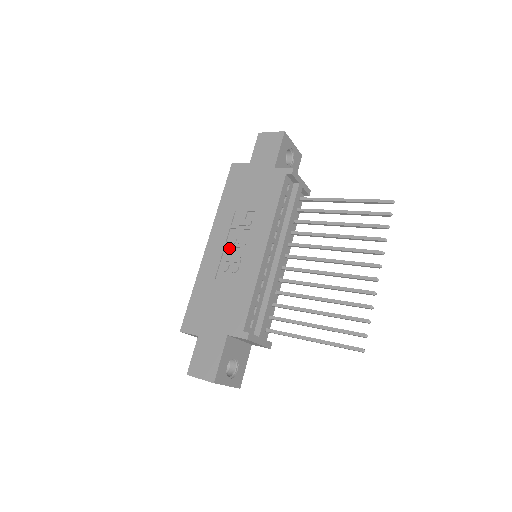
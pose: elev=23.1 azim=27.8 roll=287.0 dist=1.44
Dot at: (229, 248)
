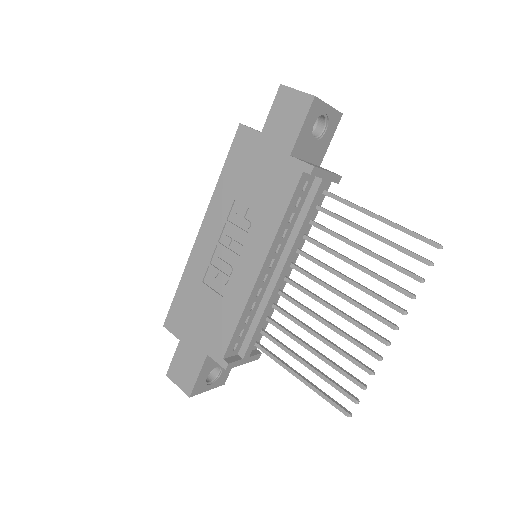
Dot at: (221, 249)
